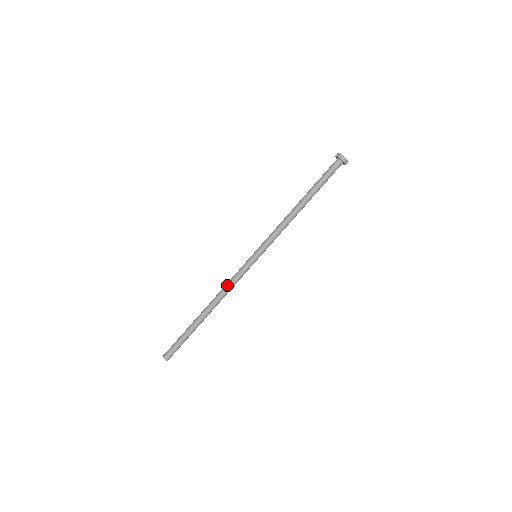
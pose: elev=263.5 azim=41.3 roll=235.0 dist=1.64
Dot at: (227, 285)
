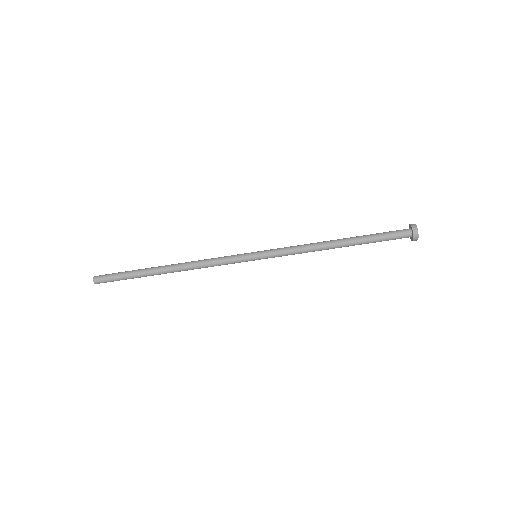
Dot at: (207, 266)
